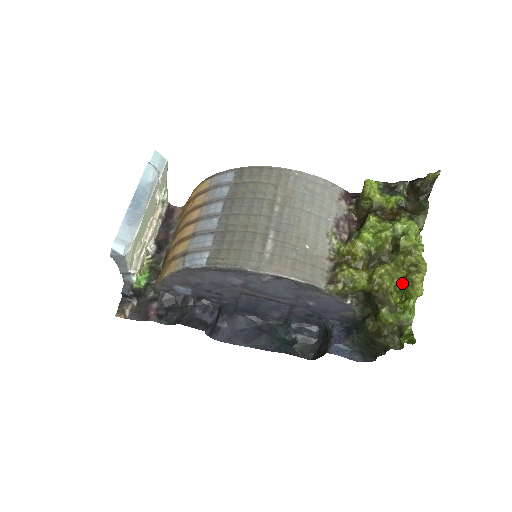
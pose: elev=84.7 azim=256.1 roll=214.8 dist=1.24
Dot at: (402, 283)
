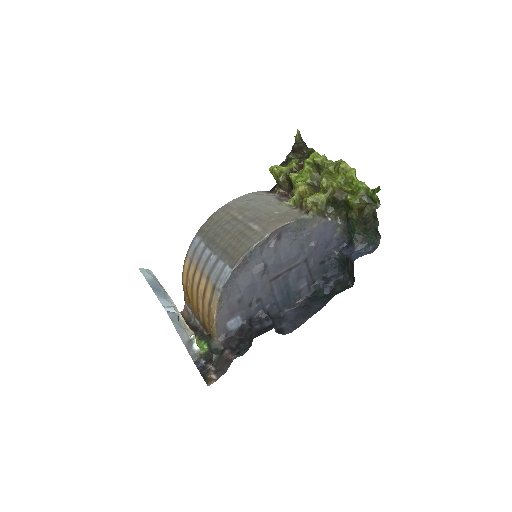
Dot at: (341, 178)
